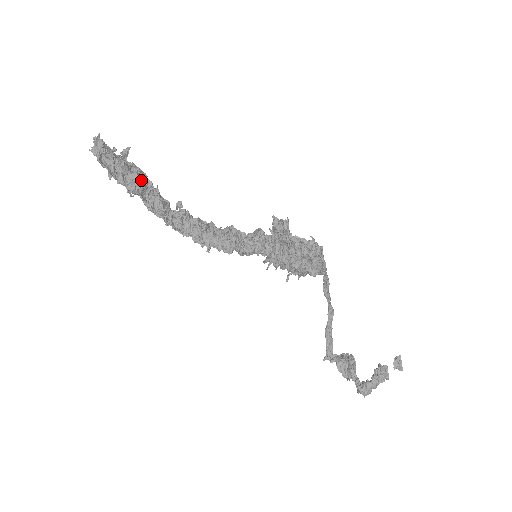
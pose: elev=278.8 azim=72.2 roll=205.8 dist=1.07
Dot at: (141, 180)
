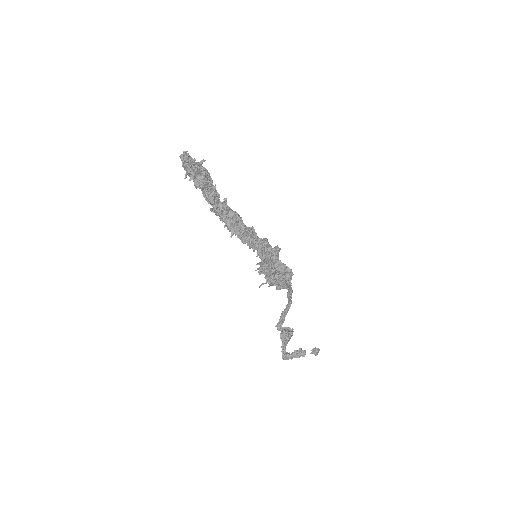
Dot at: (205, 182)
